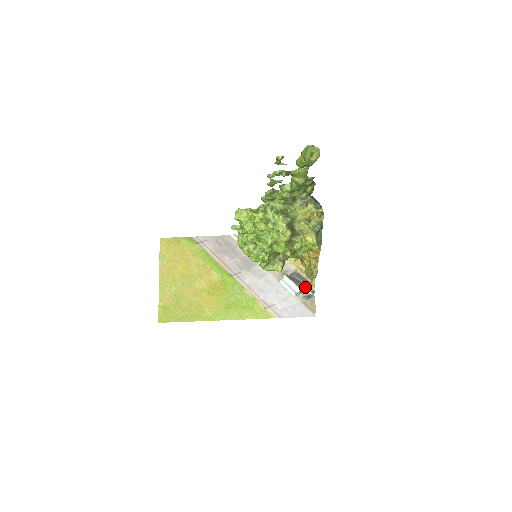
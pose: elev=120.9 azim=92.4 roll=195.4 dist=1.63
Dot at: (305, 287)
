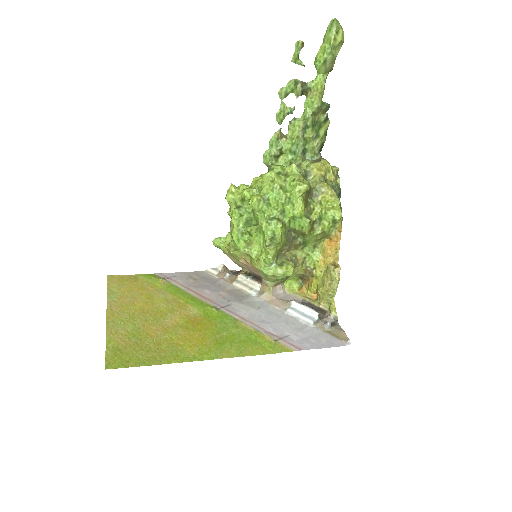
Dot at: (322, 315)
